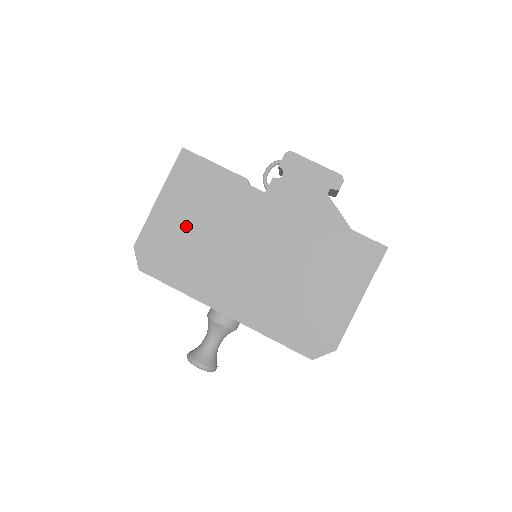
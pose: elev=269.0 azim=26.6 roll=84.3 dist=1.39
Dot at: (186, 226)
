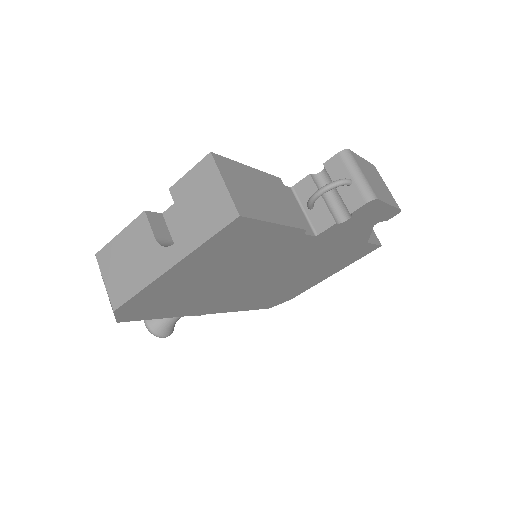
Dot at: (200, 280)
